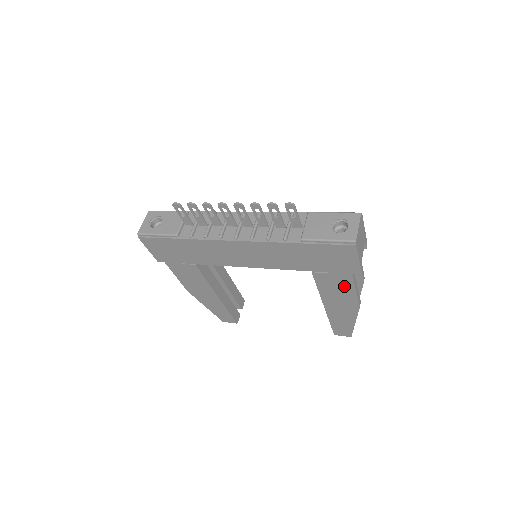
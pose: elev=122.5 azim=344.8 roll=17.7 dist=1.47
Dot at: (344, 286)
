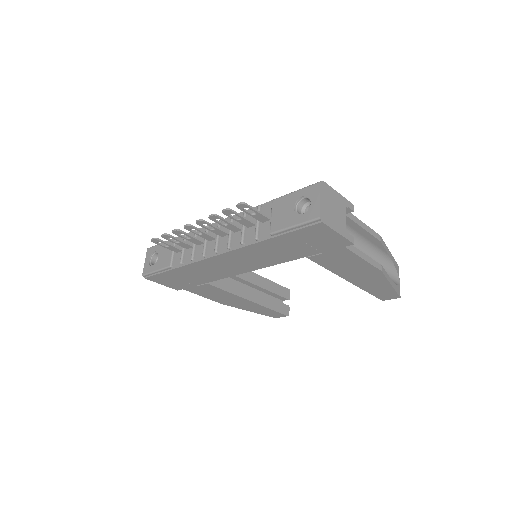
Dot at: (348, 259)
